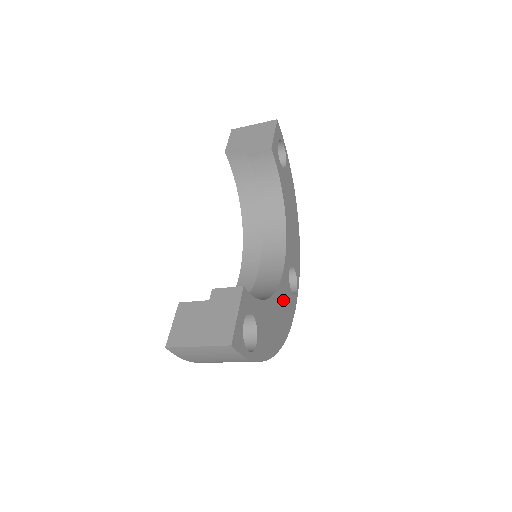
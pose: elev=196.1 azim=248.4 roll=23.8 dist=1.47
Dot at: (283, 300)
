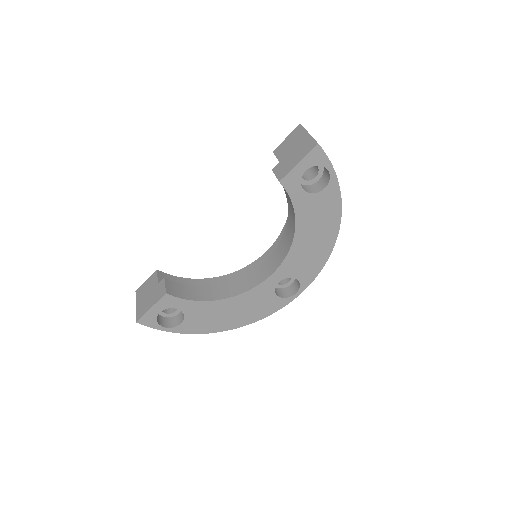
Dot at: (252, 302)
